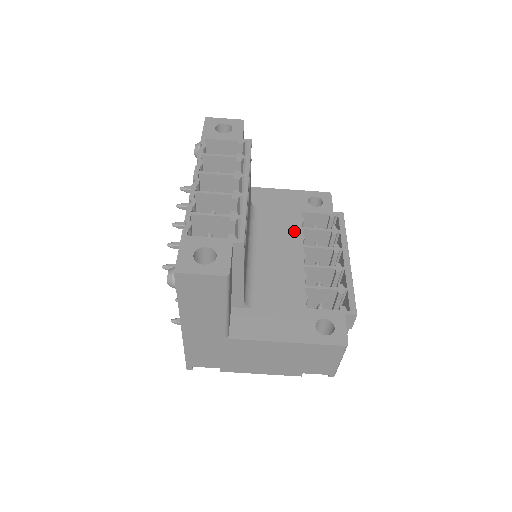
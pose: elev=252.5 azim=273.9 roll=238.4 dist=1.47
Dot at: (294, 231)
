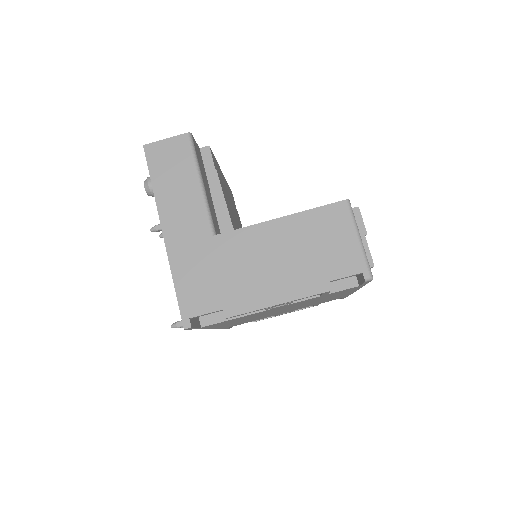
Dot at: occluded
